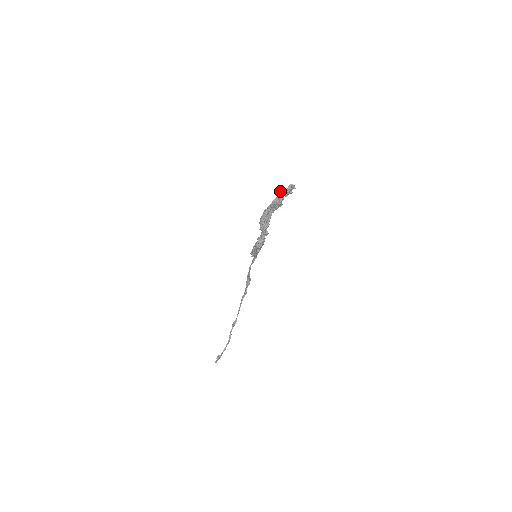
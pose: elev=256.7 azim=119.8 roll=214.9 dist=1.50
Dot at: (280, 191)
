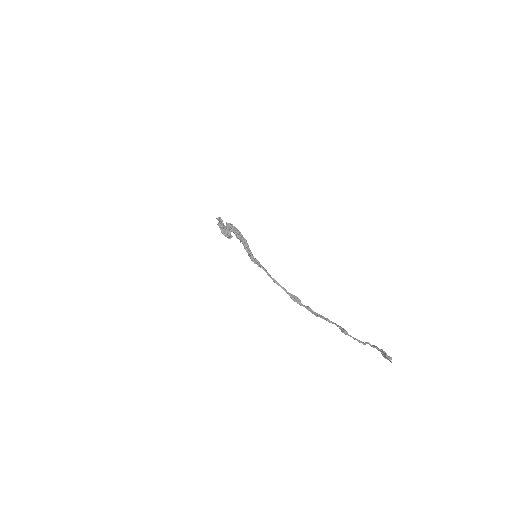
Dot at: occluded
